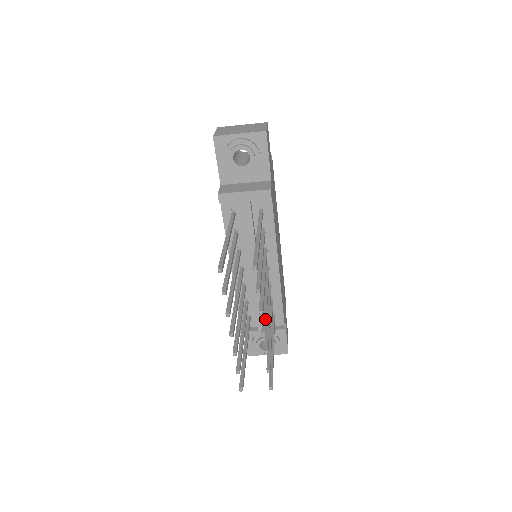
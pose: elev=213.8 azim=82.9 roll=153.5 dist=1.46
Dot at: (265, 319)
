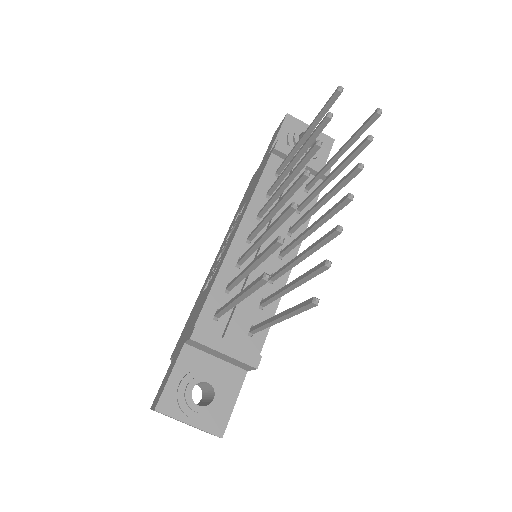
Dot at: occluded
